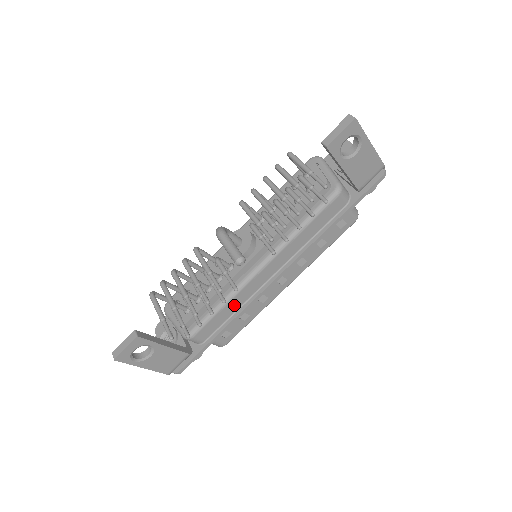
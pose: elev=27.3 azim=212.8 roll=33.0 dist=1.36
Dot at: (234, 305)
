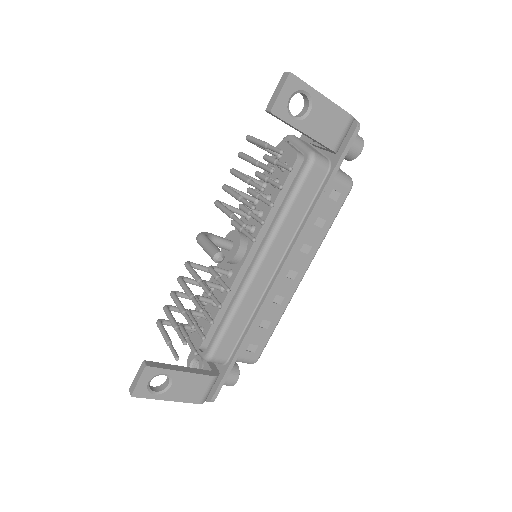
Dot at: (245, 312)
